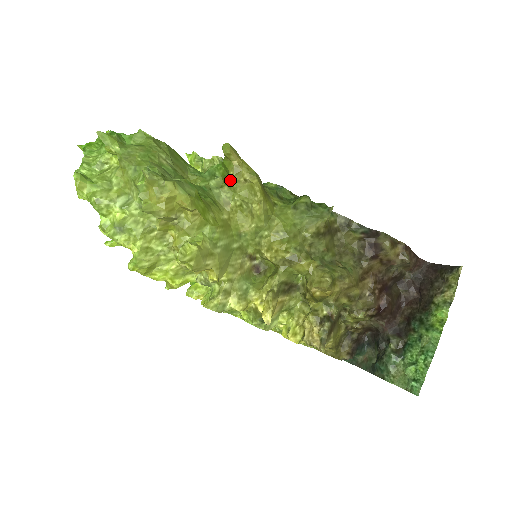
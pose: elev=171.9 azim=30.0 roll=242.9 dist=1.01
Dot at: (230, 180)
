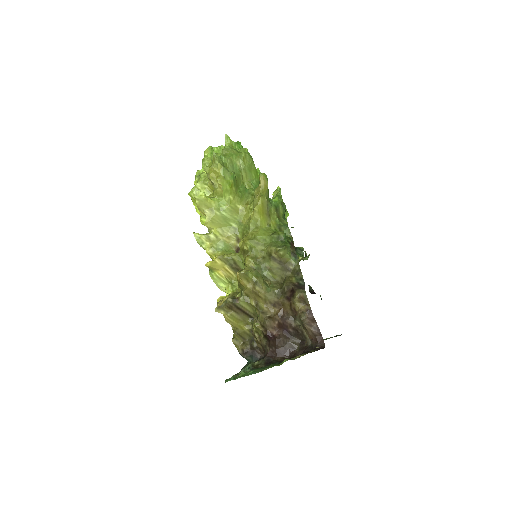
Dot at: (255, 193)
